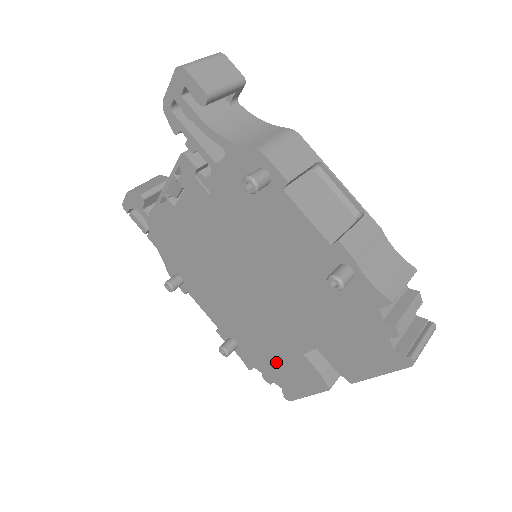
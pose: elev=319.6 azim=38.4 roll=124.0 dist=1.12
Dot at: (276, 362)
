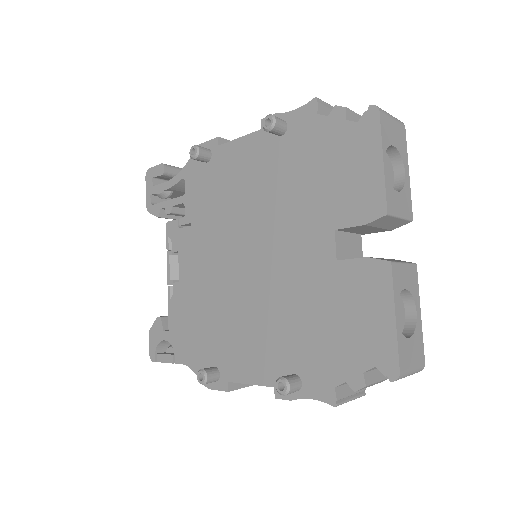
Dot at: (336, 326)
